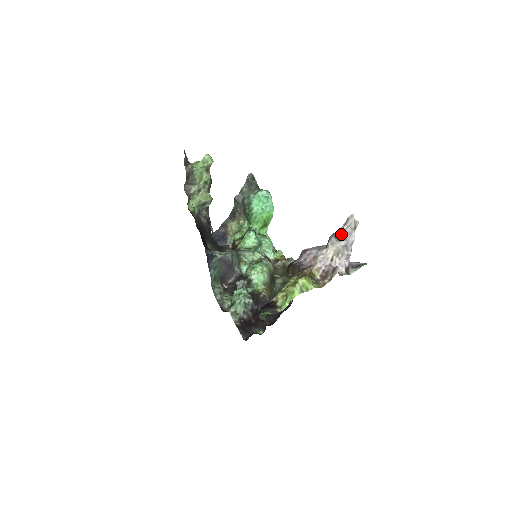
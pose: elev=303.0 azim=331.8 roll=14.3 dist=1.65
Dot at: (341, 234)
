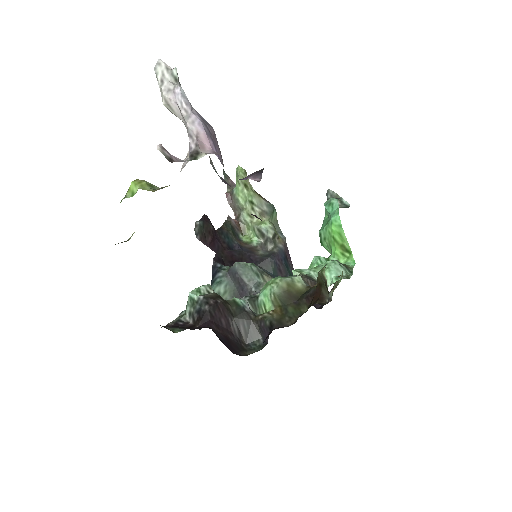
Dot at: (162, 98)
